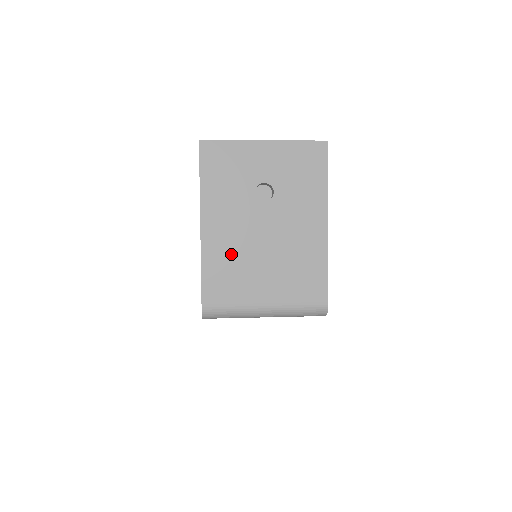
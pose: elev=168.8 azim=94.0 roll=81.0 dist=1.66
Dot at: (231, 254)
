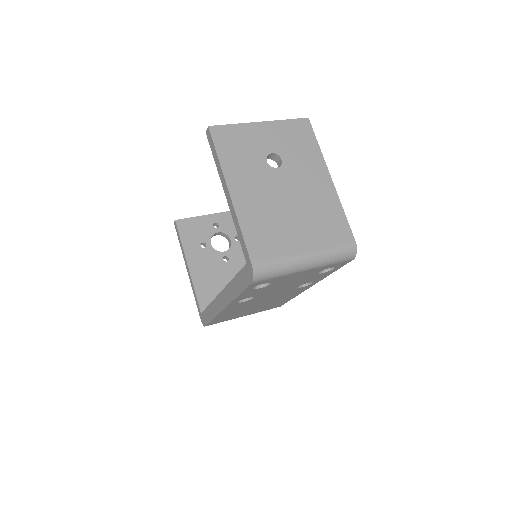
Dot at: (263, 214)
